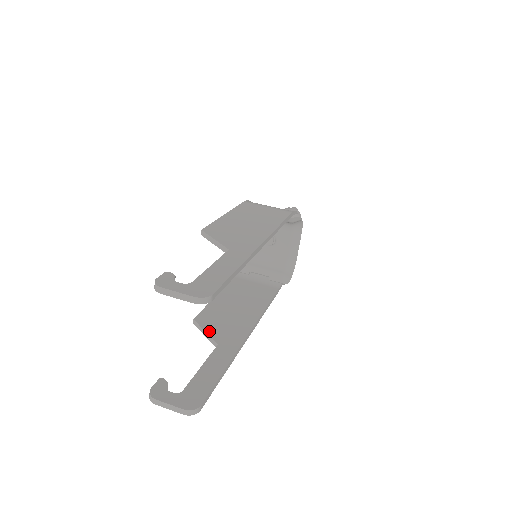
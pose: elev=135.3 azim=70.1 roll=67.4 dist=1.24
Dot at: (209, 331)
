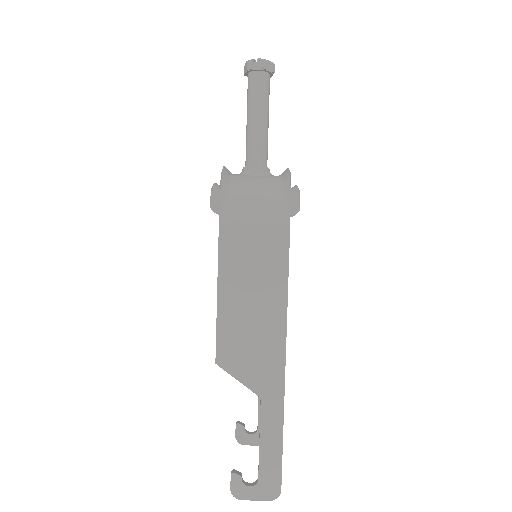
Dot at: occluded
